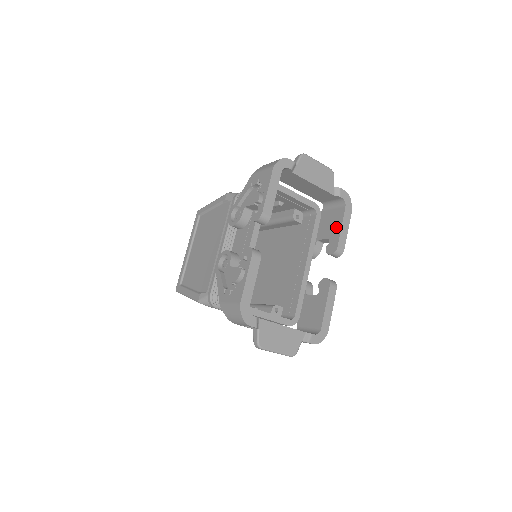
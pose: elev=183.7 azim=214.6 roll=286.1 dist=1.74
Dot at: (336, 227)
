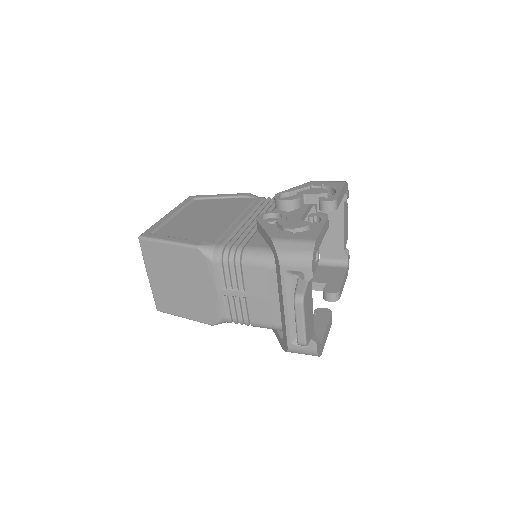
Dot at: (337, 277)
